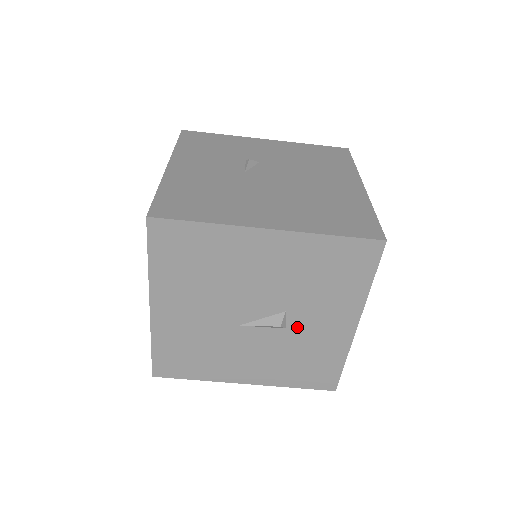
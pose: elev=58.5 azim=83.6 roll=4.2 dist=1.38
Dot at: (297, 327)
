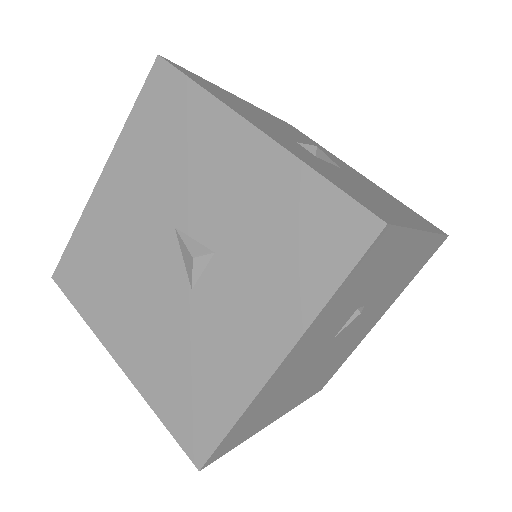
Dot at: occluded
